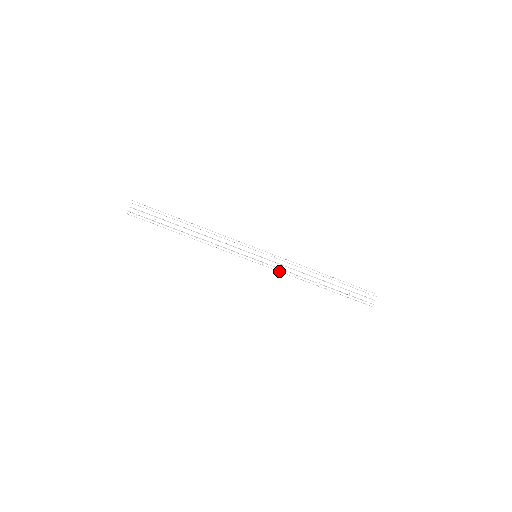
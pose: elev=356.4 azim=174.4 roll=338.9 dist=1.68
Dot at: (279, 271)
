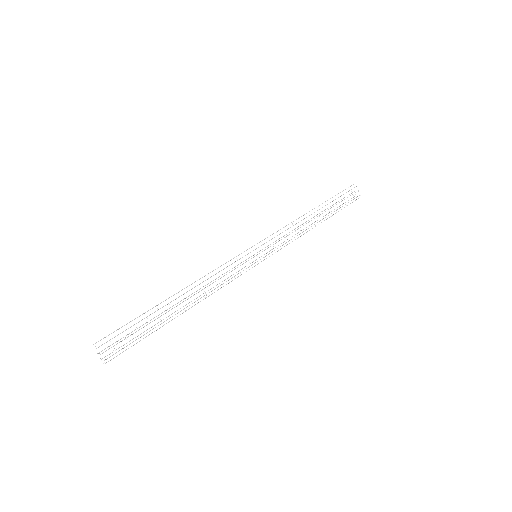
Dot at: (283, 247)
